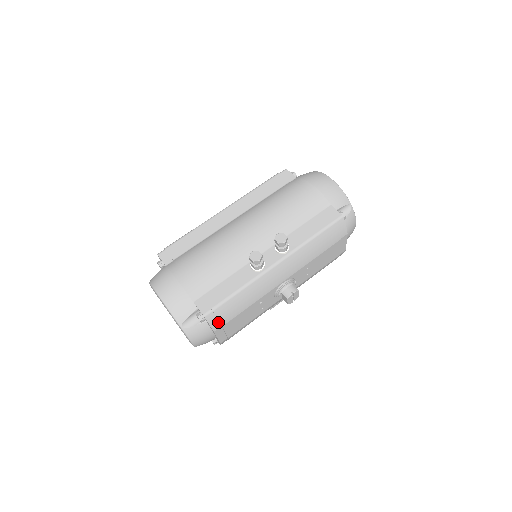
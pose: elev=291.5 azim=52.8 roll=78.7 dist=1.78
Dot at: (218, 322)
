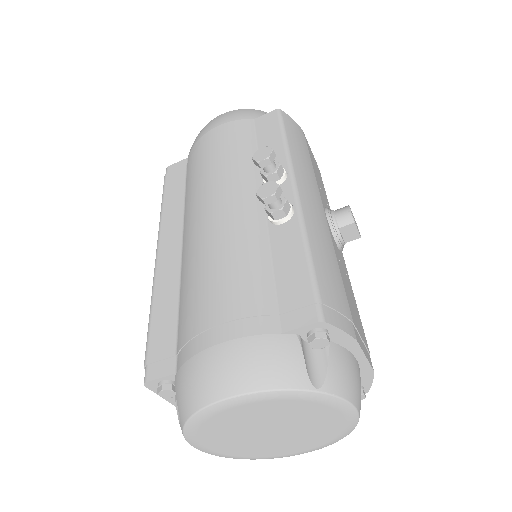
Dot at: (343, 318)
